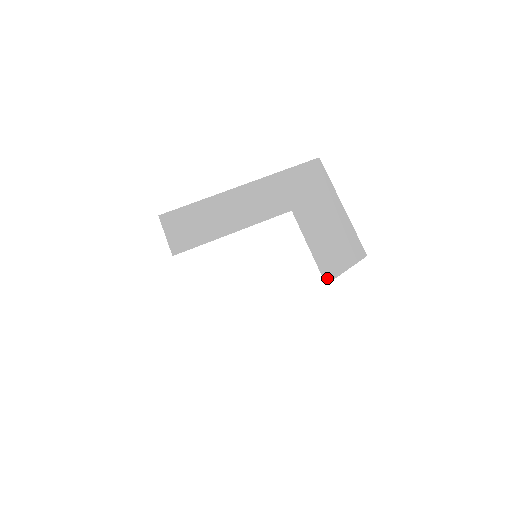
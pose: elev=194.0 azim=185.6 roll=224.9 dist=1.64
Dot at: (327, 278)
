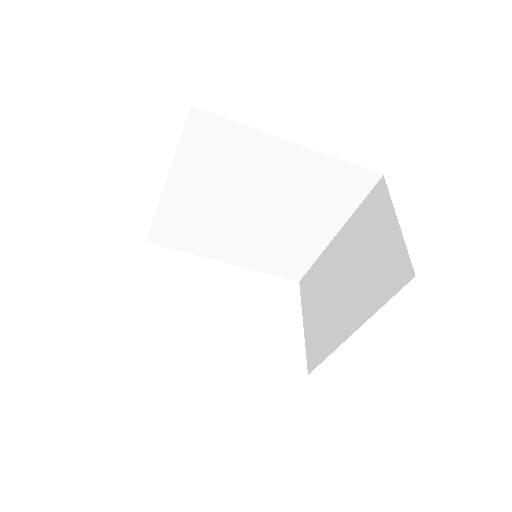
Dot at: (316, 360)
